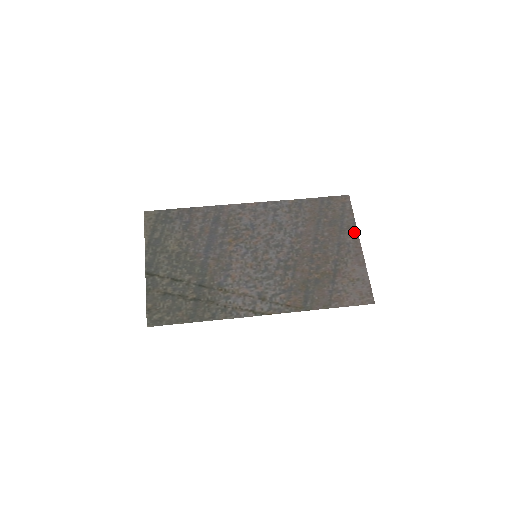
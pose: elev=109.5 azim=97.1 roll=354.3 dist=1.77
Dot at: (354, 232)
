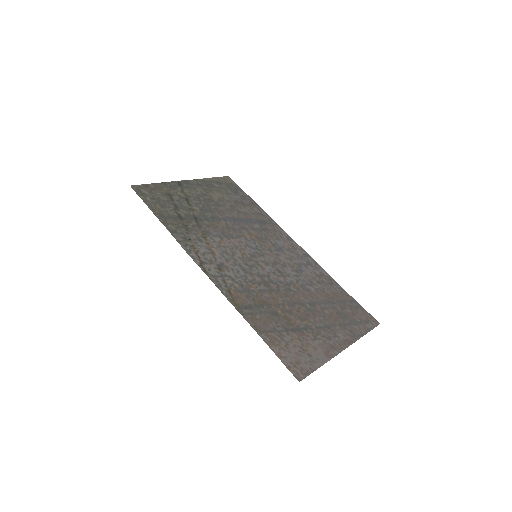
Dot at: (352, 338)
